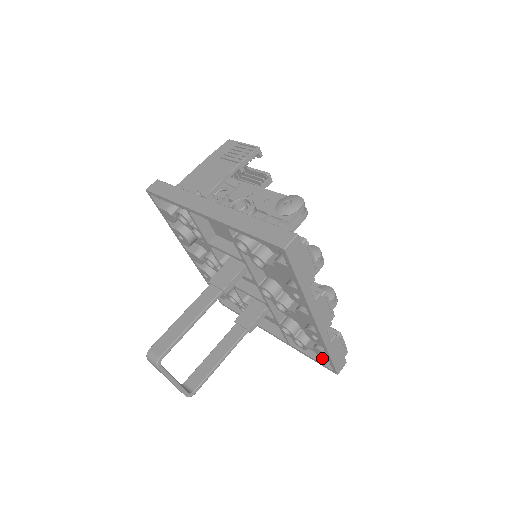
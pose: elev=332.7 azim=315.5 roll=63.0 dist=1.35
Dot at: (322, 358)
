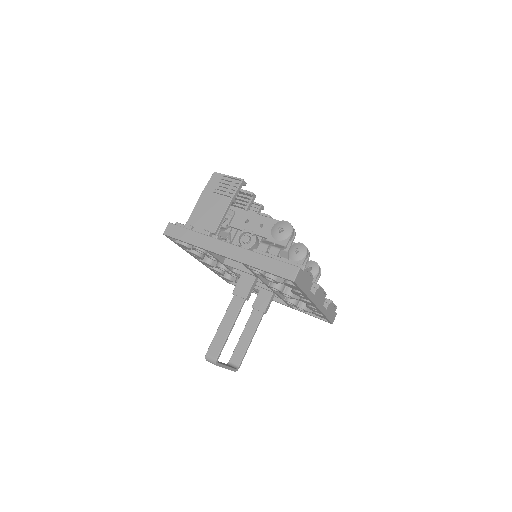
Dot at: occluded
